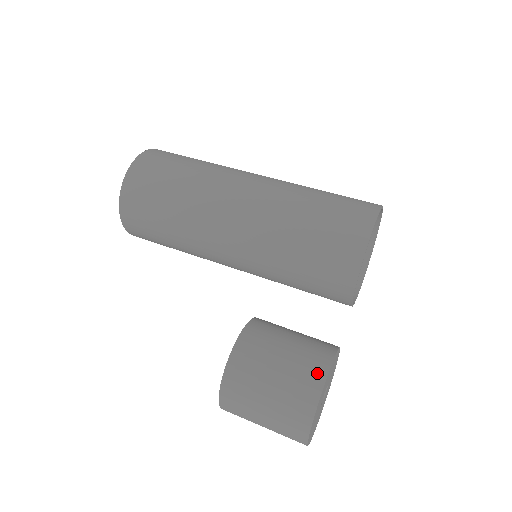
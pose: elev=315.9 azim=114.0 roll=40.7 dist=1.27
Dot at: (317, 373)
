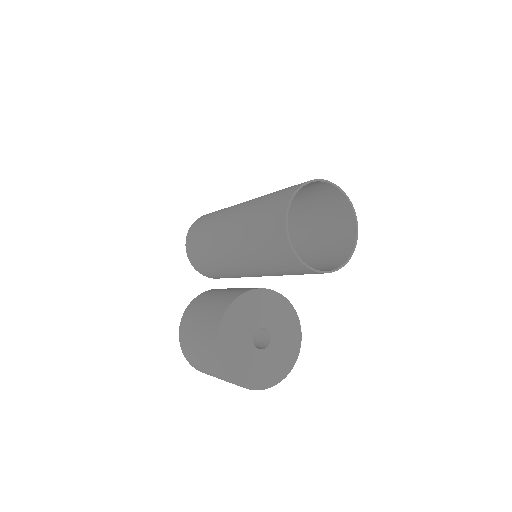
Dot at: (238, 293)
